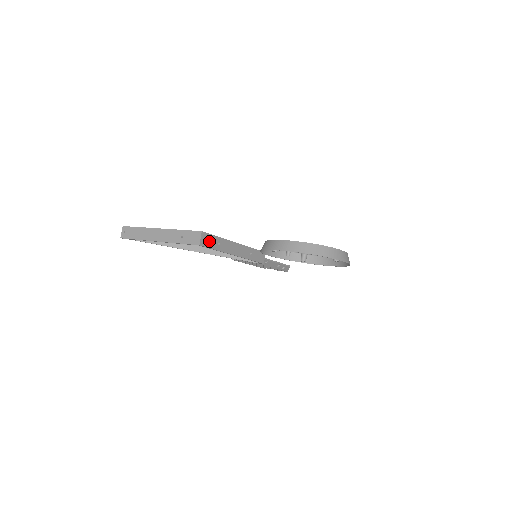
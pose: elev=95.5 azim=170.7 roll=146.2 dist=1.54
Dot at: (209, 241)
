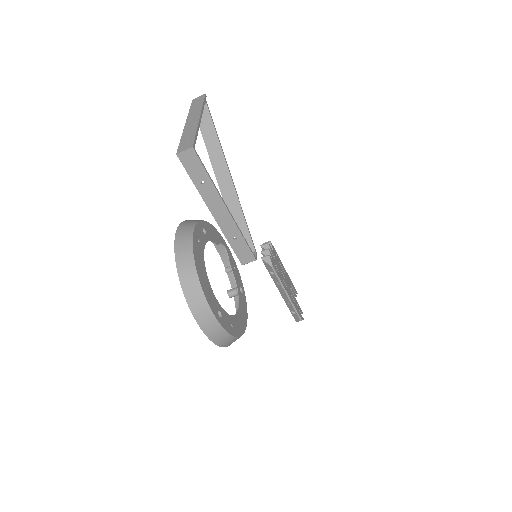
Dot at: (193, 166)
